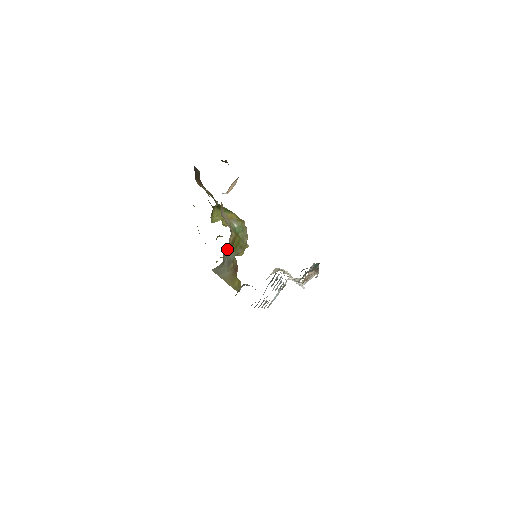
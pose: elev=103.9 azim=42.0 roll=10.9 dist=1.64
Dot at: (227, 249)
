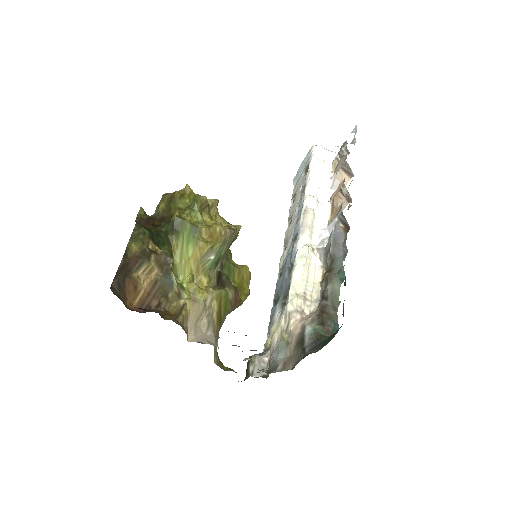
Dot at: (216, 339)
